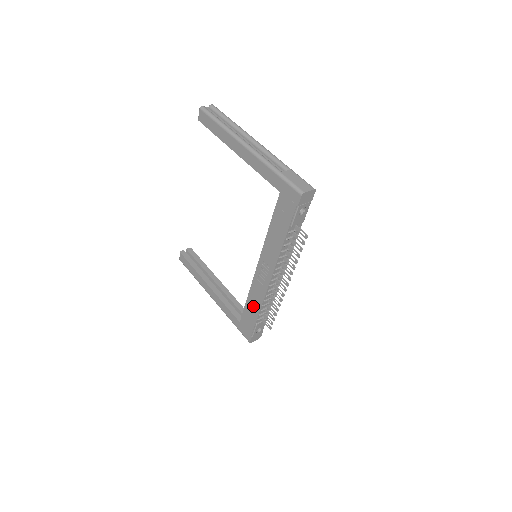
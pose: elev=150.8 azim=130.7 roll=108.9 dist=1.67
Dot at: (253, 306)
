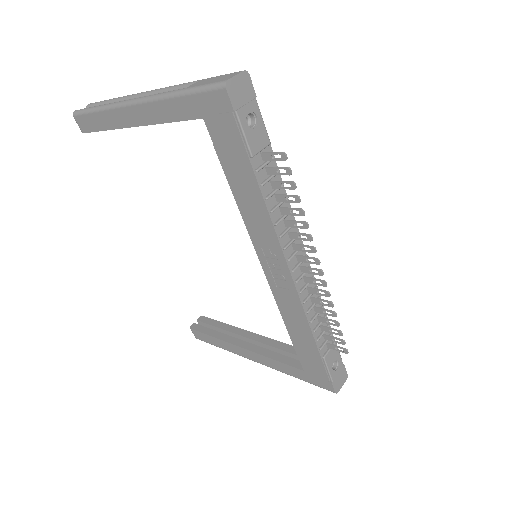
Dot at: (300, 333)
